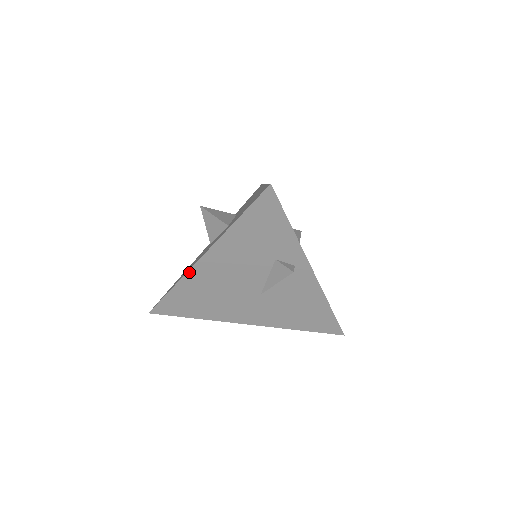
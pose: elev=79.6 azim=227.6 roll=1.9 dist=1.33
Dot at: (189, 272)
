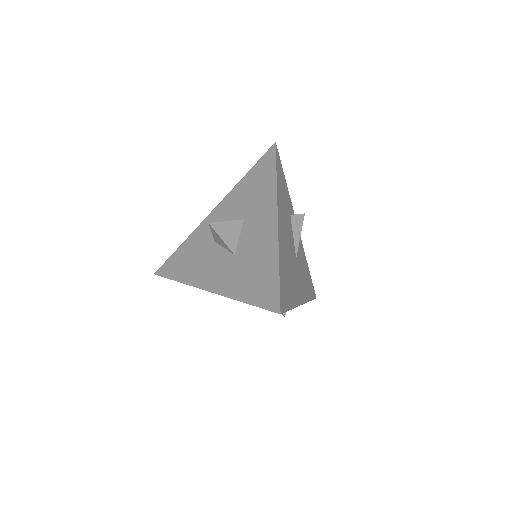
Dot at: occluded
